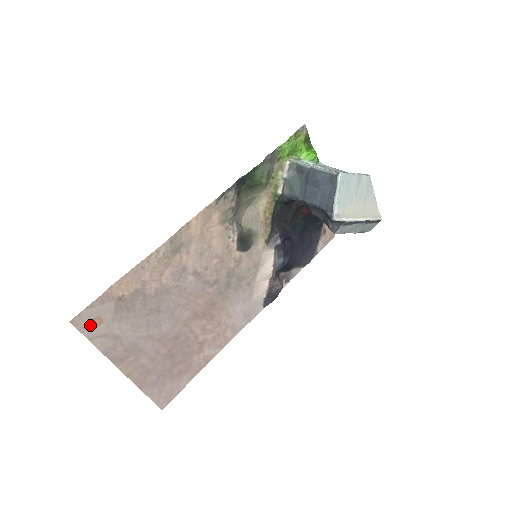
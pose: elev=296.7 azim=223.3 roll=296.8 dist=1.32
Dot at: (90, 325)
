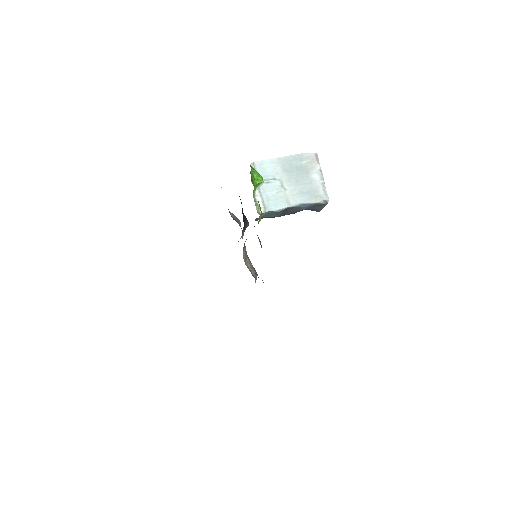
Dot at: occluded
